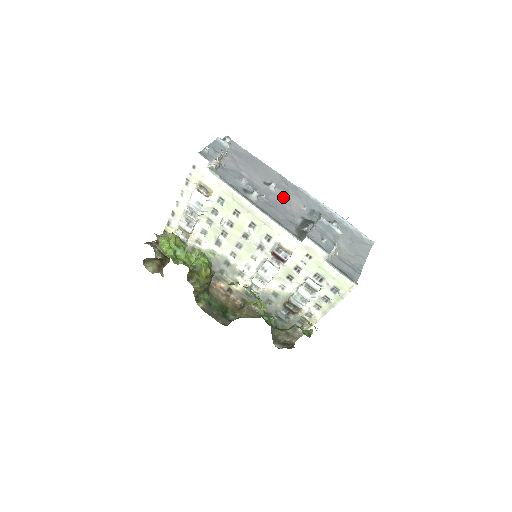
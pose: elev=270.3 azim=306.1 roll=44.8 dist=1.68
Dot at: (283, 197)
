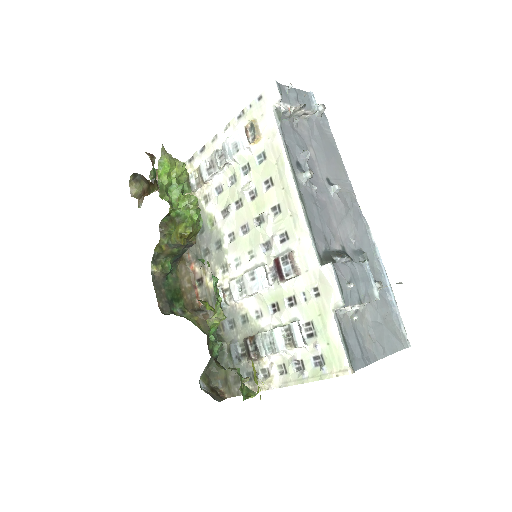
Dot at: (337, 209)
